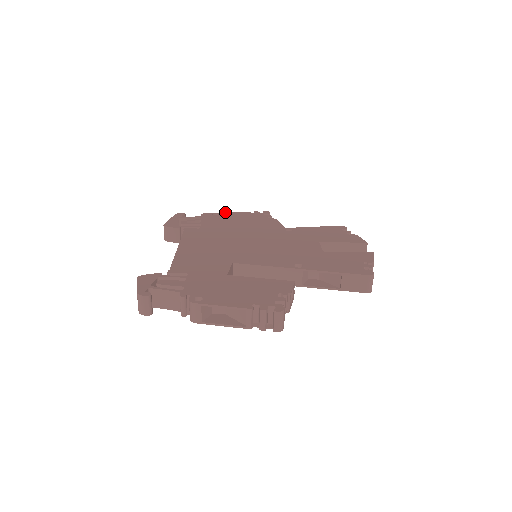
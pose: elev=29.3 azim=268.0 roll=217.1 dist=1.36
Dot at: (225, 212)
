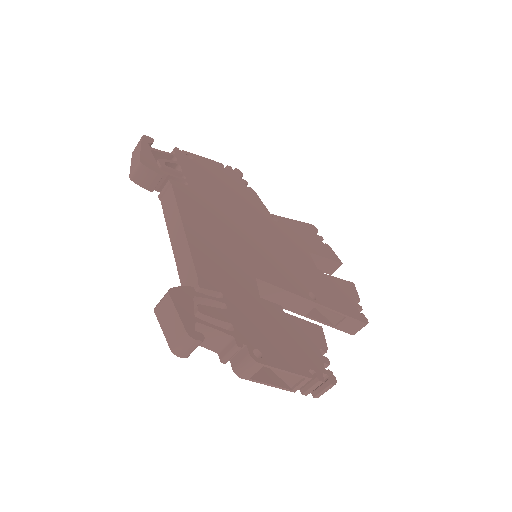
Dot at: occluded
